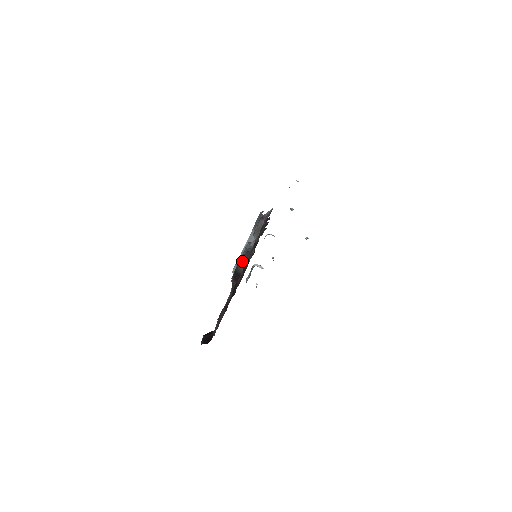
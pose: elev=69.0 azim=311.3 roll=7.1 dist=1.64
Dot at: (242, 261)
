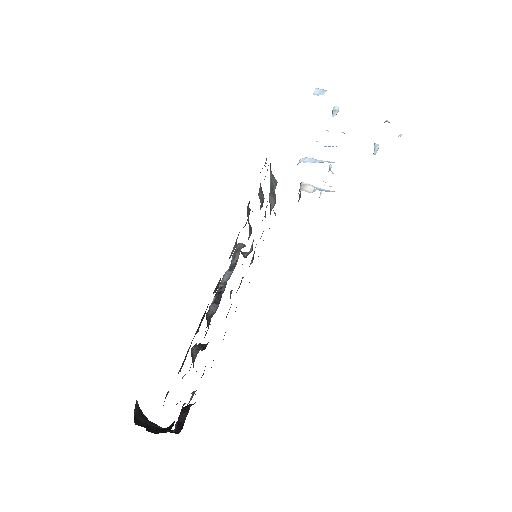
Dot at: occluded
